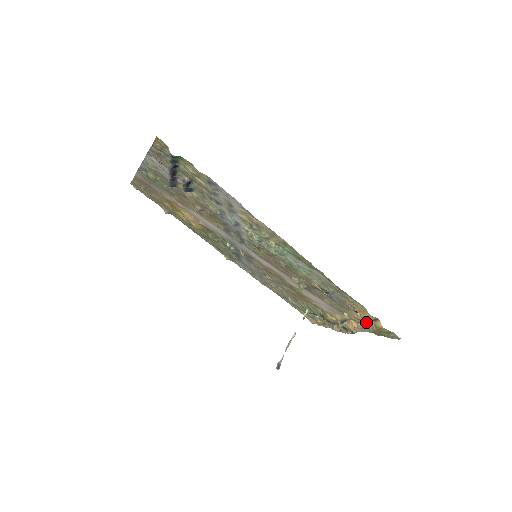
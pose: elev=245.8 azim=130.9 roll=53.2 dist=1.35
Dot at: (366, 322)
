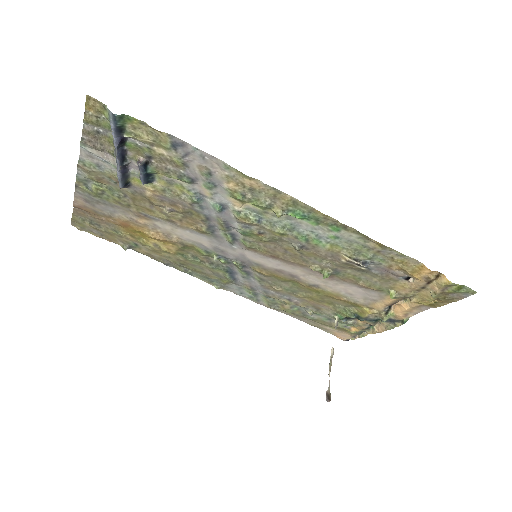
Dot at: (423, 290)
